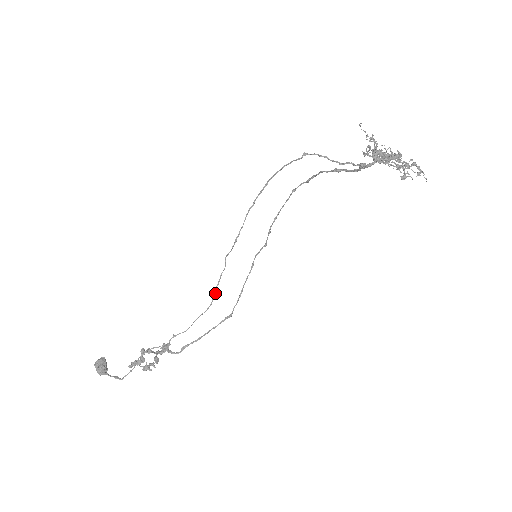
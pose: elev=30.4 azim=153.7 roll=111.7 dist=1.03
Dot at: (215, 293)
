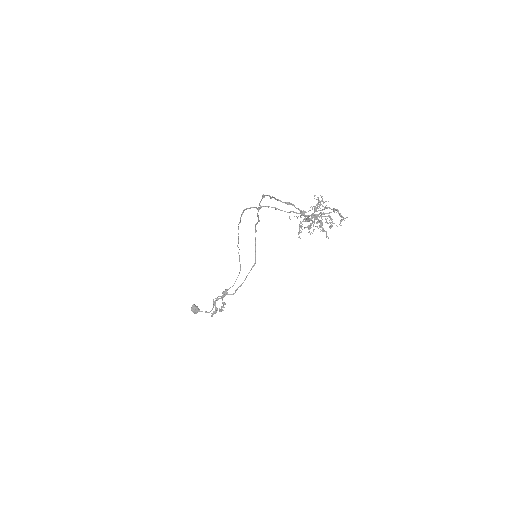
Dot at: occluded
